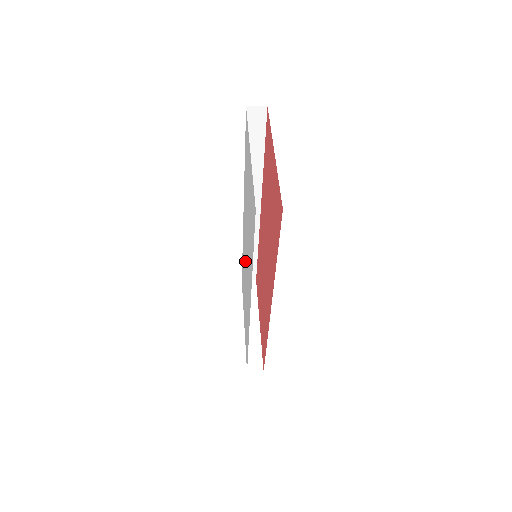
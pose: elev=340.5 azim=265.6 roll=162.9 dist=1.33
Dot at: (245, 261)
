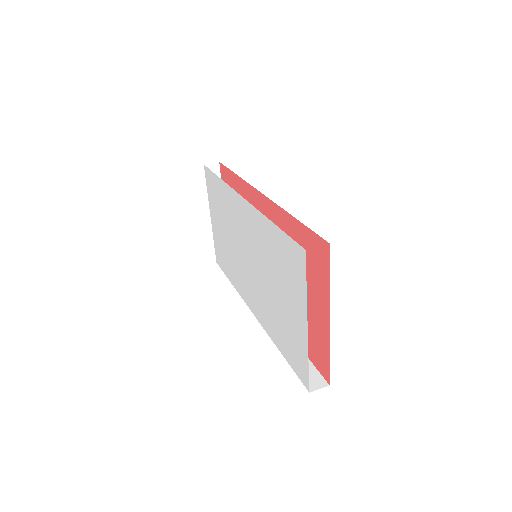
Dot at: (238, 238)
